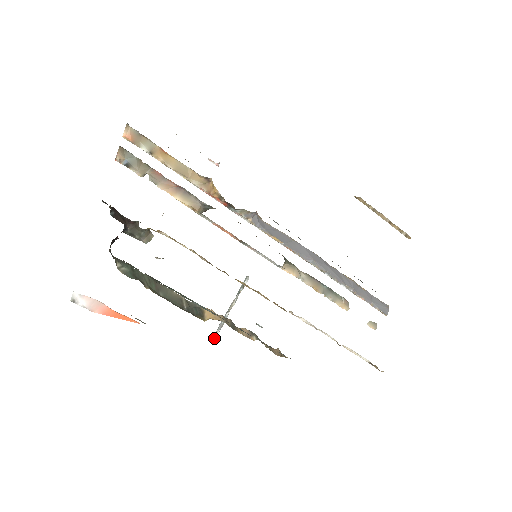
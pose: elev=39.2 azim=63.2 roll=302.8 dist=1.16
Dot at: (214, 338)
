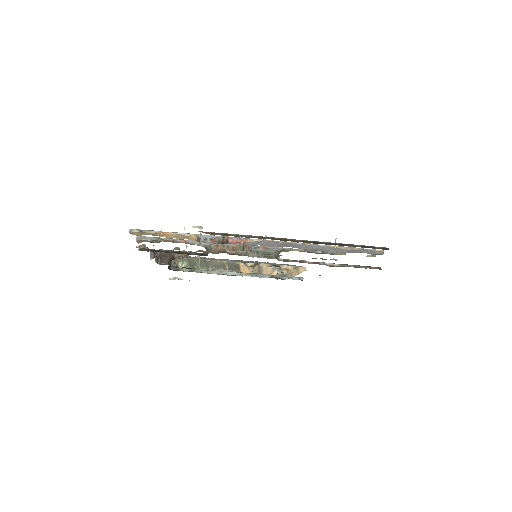
Dot at: occluded
